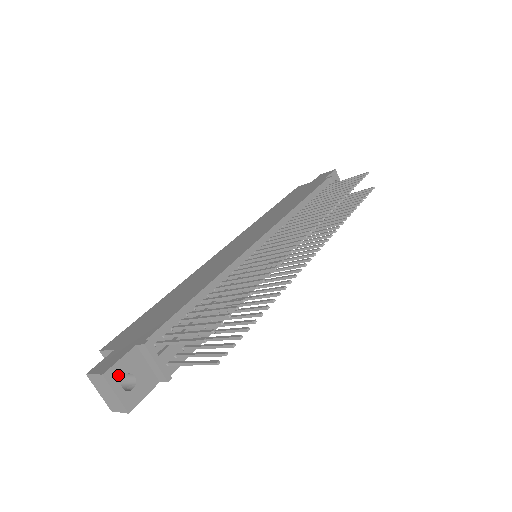
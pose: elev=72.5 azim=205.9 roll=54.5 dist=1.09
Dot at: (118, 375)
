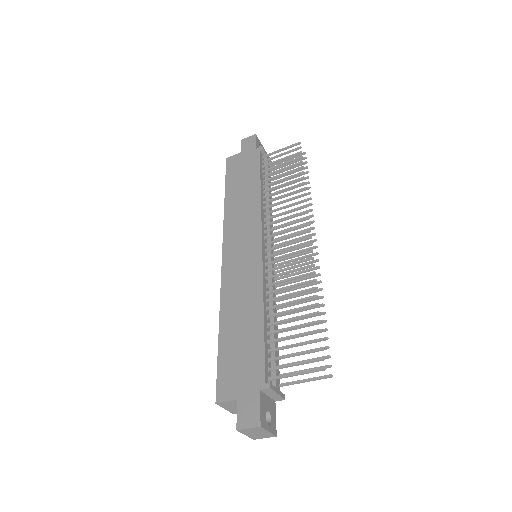
Dot at: (264, 419)
